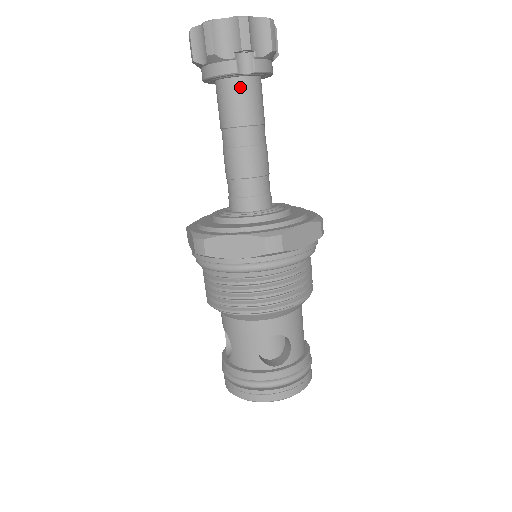
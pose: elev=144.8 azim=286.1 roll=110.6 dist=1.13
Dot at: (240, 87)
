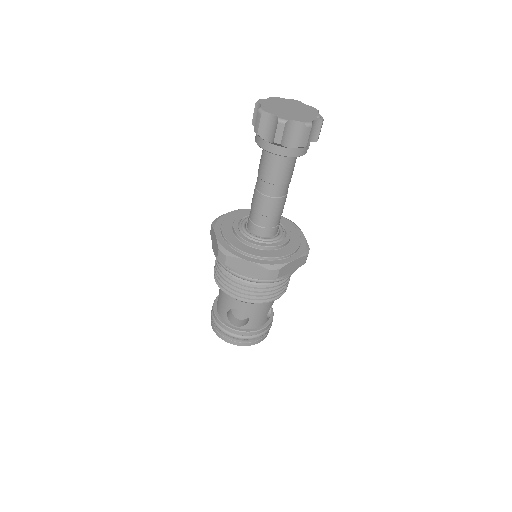
Dot at: (296, 158)
